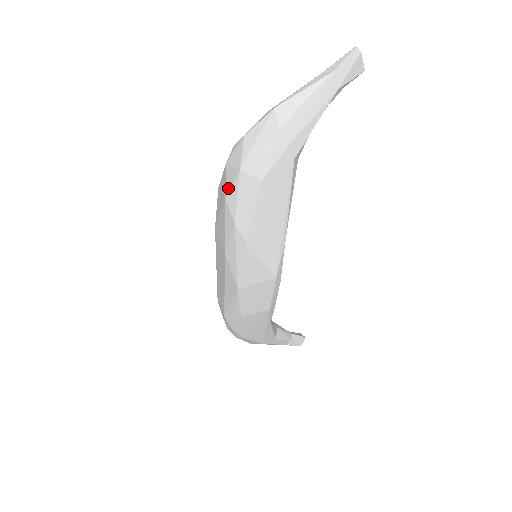
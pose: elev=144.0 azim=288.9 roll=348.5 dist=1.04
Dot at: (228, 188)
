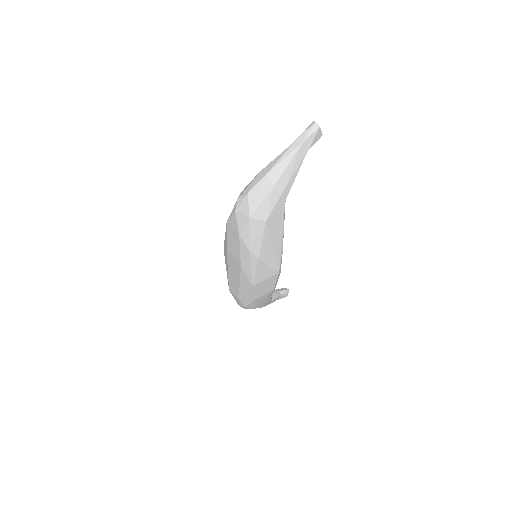
Dot at: (240, 228)
